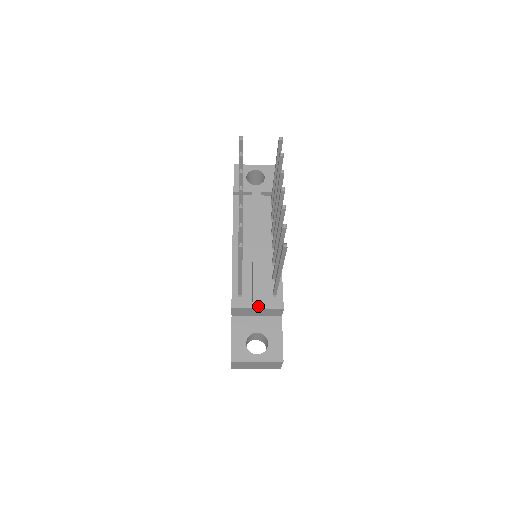
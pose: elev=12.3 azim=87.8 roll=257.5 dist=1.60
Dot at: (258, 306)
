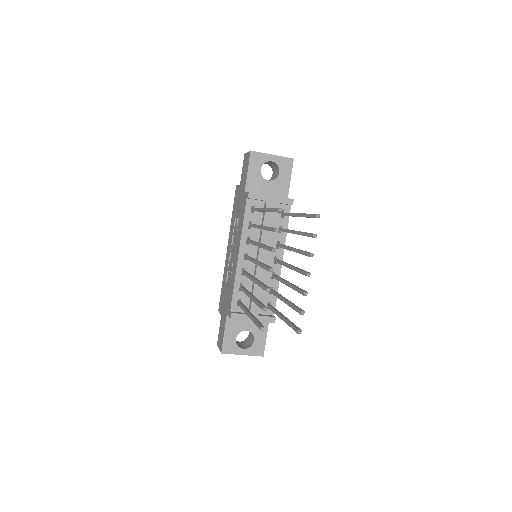
Dot at: occluded
